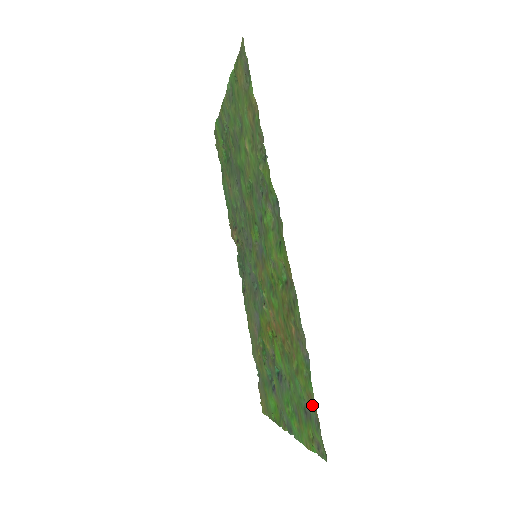
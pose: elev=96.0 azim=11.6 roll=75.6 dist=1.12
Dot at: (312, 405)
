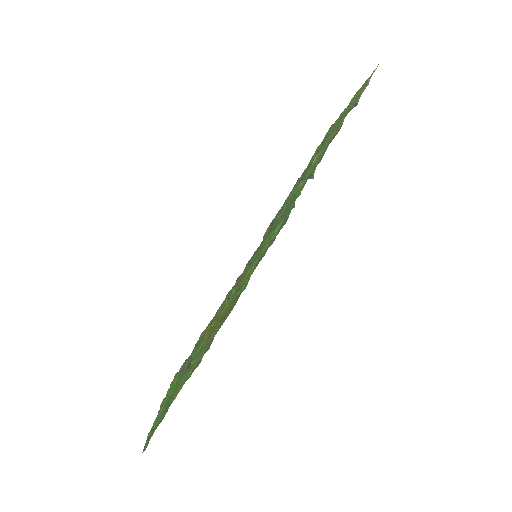
Dot at: occluded
